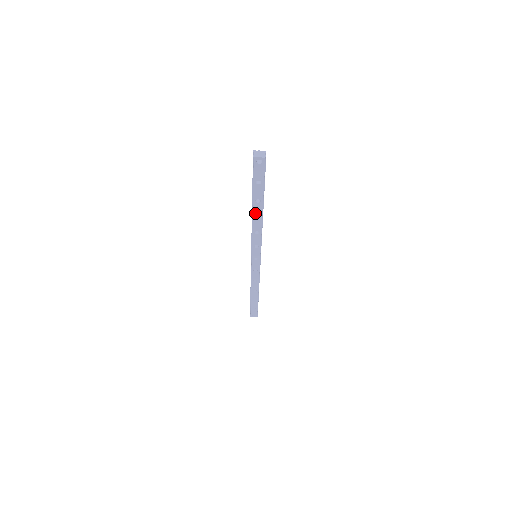
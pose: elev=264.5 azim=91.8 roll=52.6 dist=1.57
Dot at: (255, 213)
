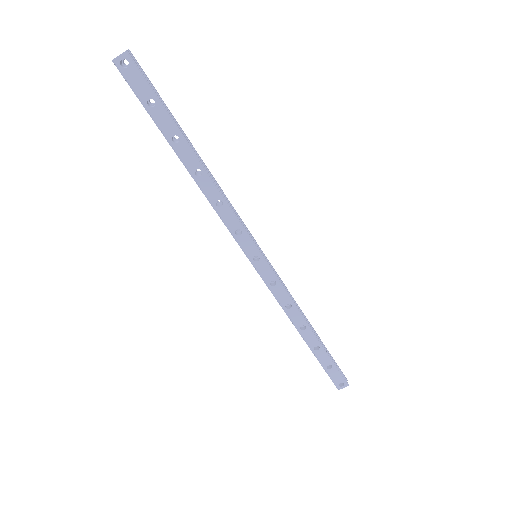
Dot at: (189, 166)
